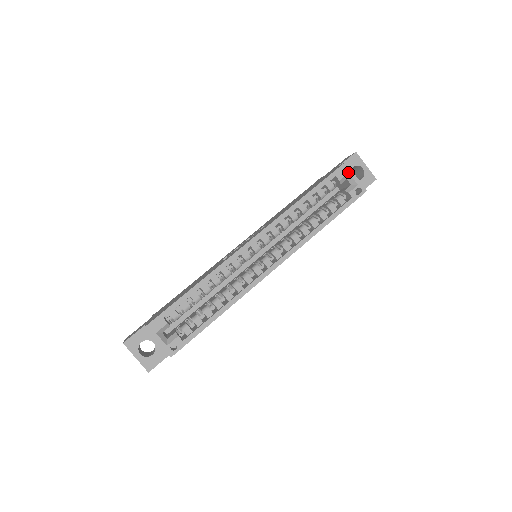
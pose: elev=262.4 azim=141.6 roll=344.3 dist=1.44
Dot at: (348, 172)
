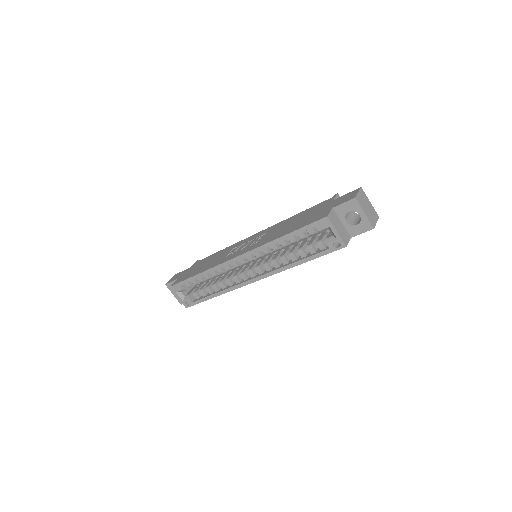
Dot at: (329, 226)
